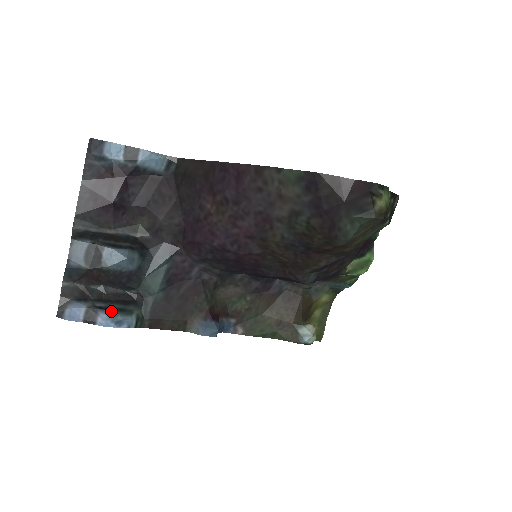
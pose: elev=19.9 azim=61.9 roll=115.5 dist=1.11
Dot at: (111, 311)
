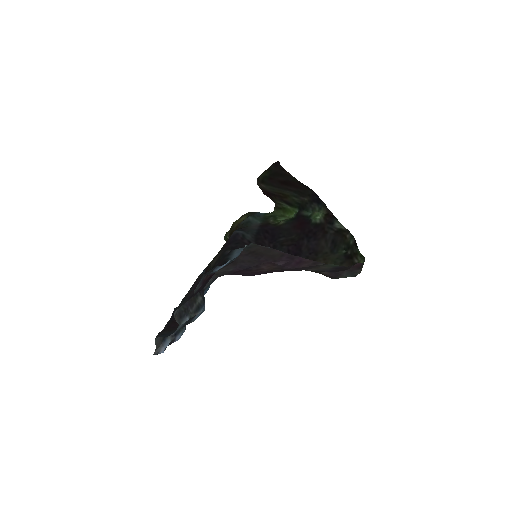
Dot at: (180, 331)
